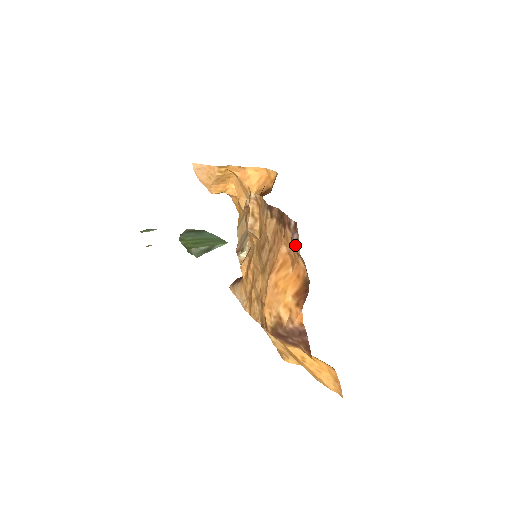
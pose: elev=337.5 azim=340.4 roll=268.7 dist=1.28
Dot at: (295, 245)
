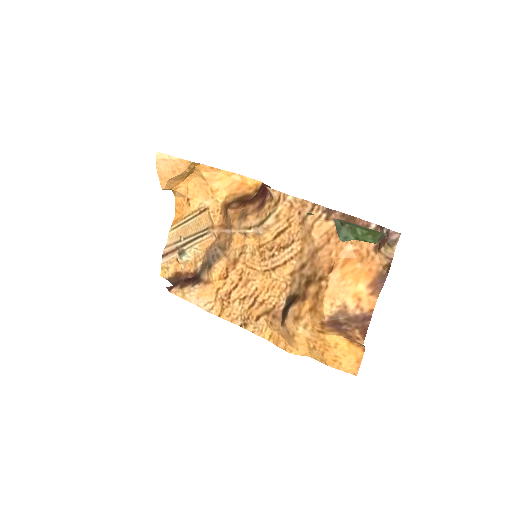
Dot at: (392, 243)
